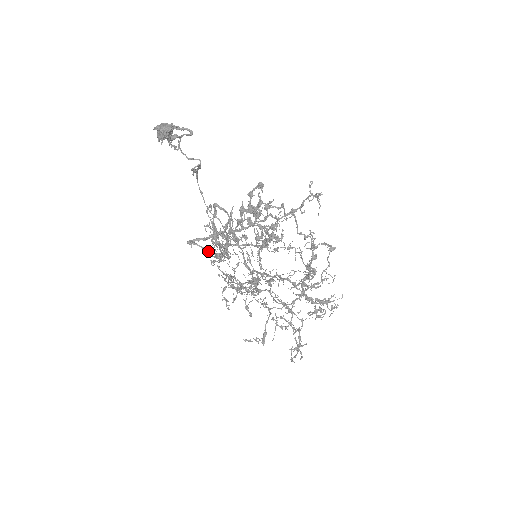
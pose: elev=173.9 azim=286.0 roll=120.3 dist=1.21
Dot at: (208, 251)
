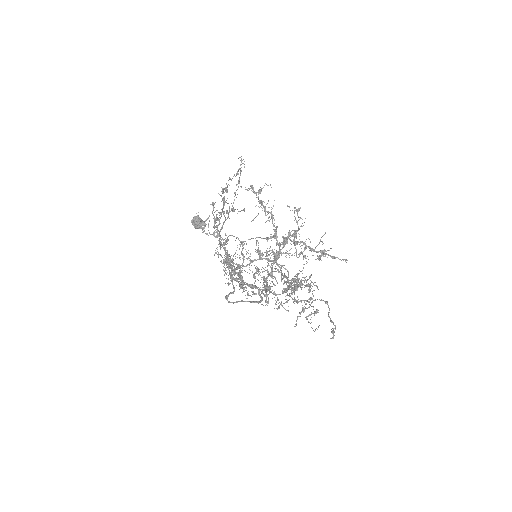
Dot at: (233, 286)
